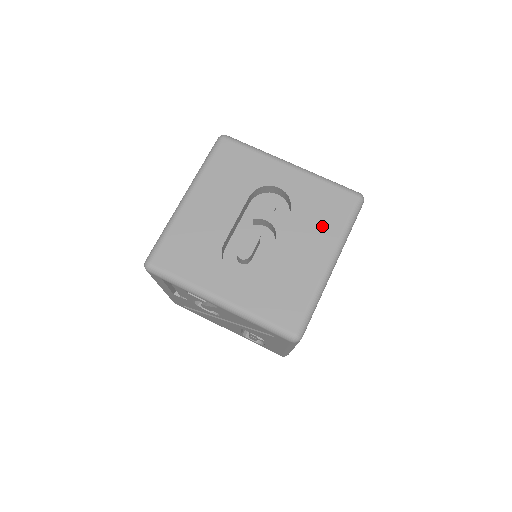
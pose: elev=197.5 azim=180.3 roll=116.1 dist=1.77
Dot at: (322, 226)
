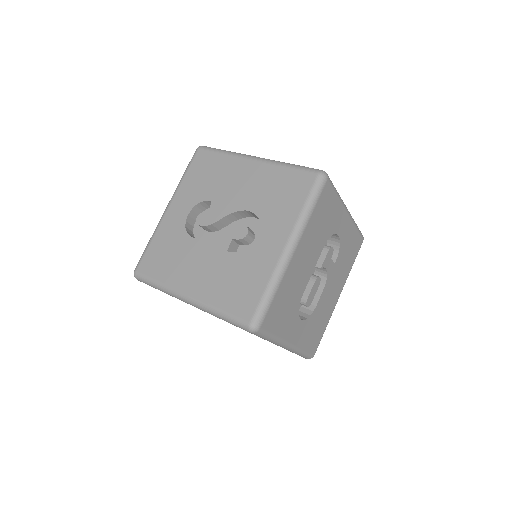
Dot at: (345, 268)
